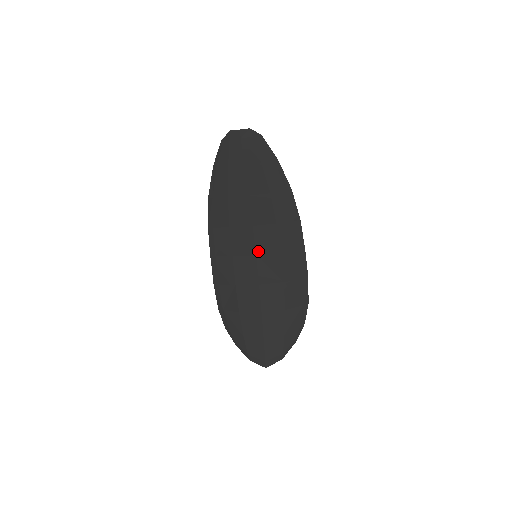
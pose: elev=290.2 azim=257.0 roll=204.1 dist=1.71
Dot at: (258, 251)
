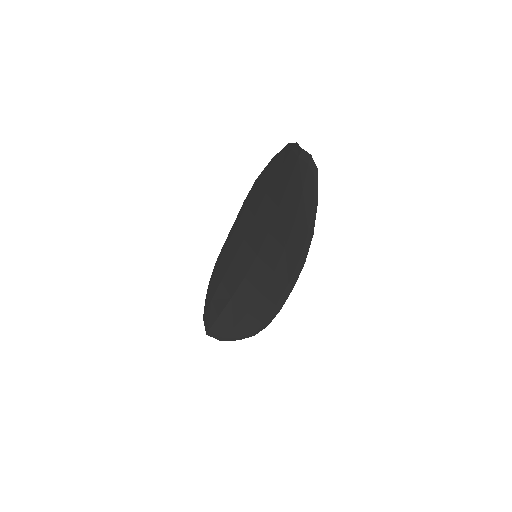
Dot at: (260, 254)
